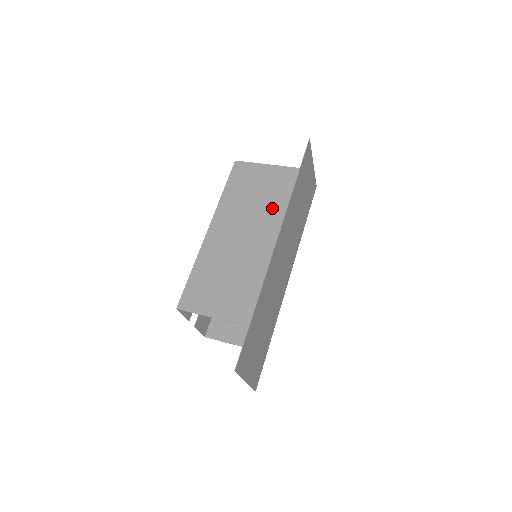
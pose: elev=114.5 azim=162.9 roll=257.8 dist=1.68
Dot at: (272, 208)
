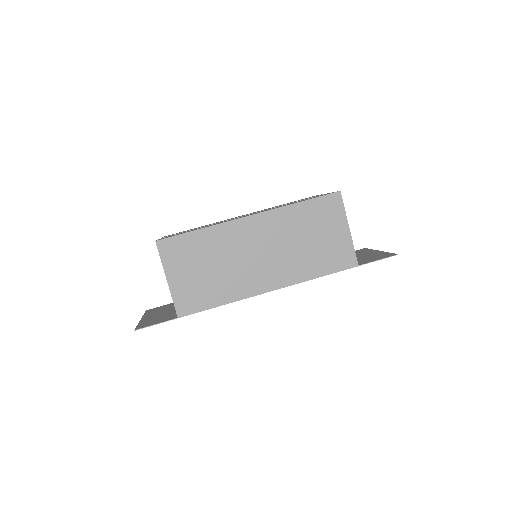
Dot at: (302, 266)
